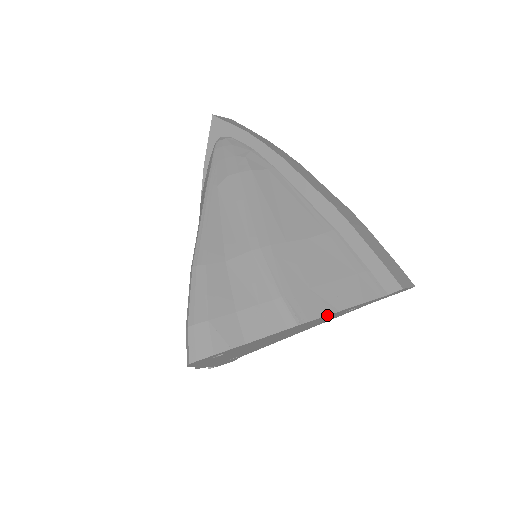
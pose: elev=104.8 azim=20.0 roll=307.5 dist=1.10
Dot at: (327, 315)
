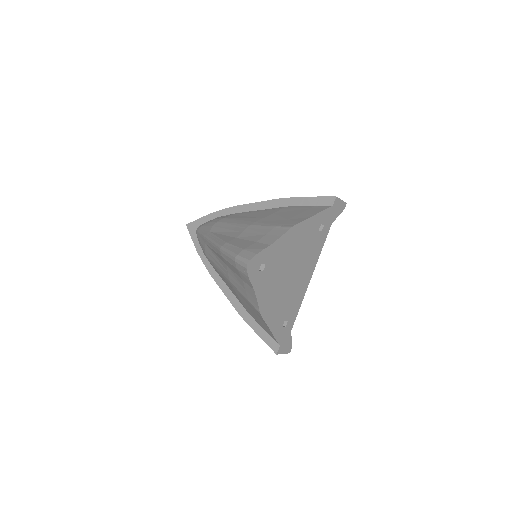
Dot at: (305, 220)
